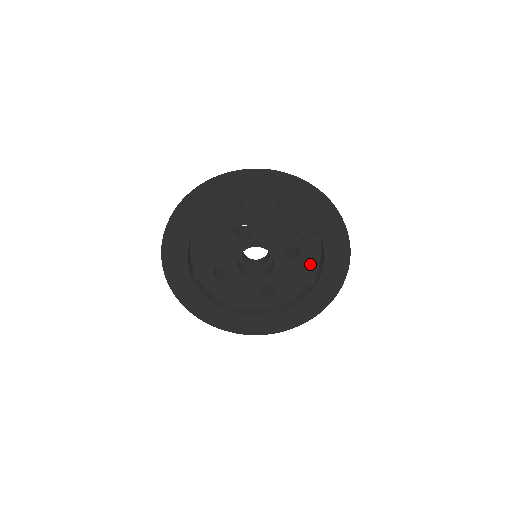
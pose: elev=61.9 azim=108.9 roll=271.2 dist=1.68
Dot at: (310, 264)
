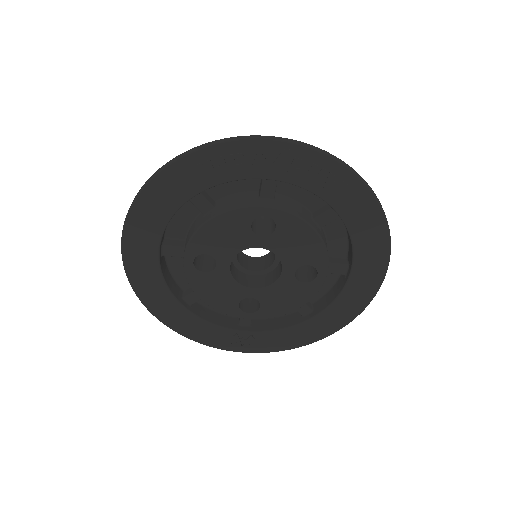
Dot at: occluded
